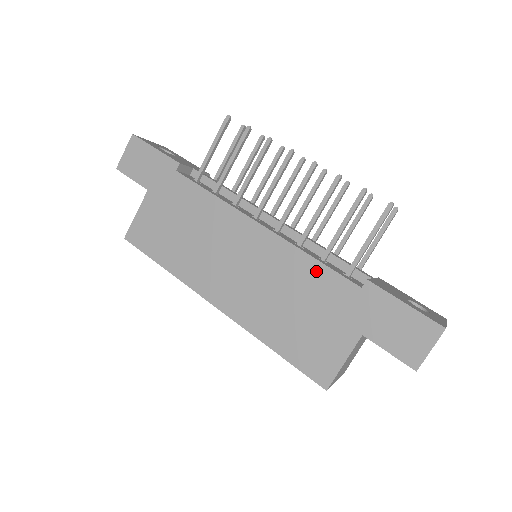
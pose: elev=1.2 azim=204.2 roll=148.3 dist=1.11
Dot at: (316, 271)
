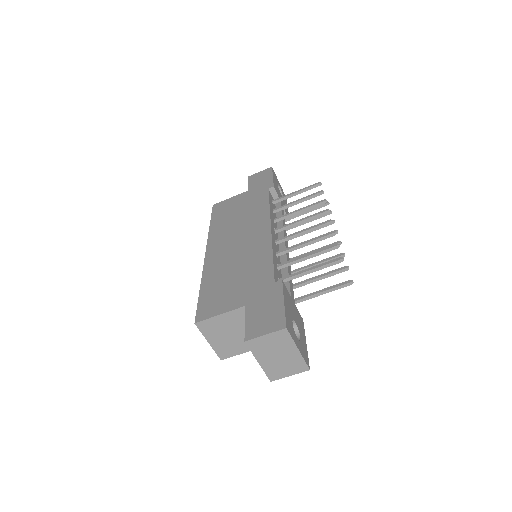
Dot at: (266, 262)
